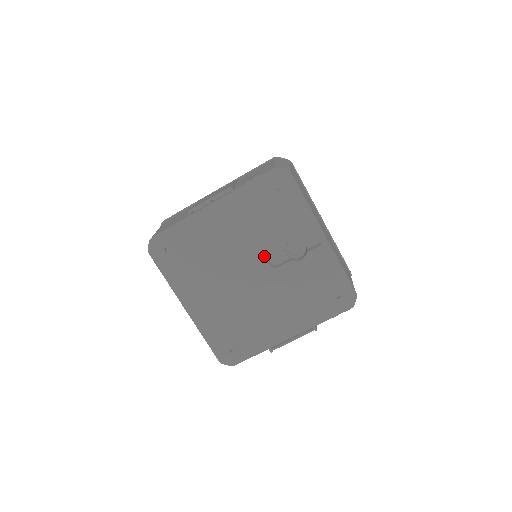
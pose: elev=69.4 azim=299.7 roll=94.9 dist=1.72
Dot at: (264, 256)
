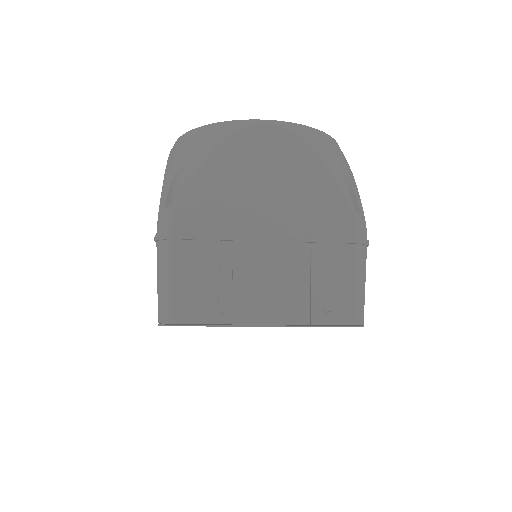
Dot at: occluded
